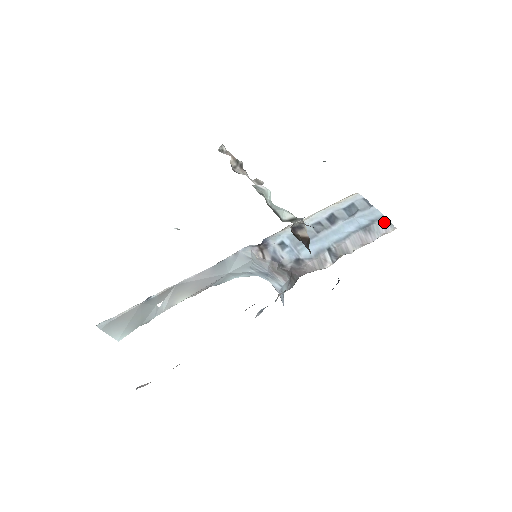
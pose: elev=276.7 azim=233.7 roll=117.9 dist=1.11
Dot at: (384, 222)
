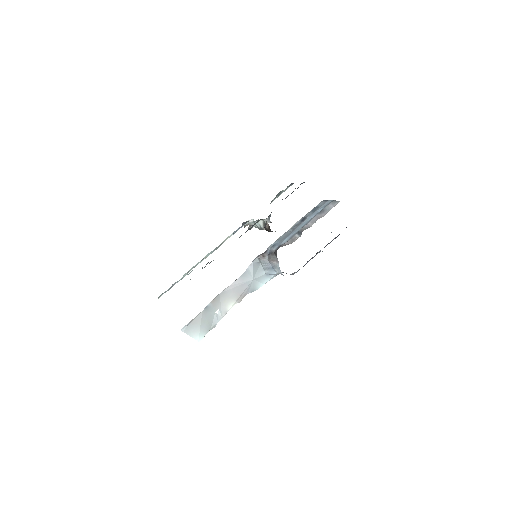
Dot at: (332, 203)
